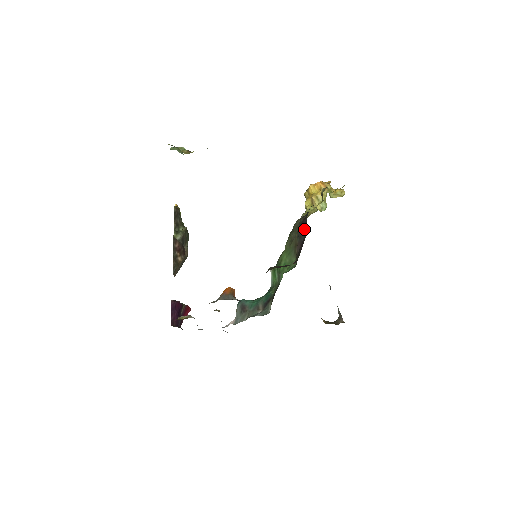
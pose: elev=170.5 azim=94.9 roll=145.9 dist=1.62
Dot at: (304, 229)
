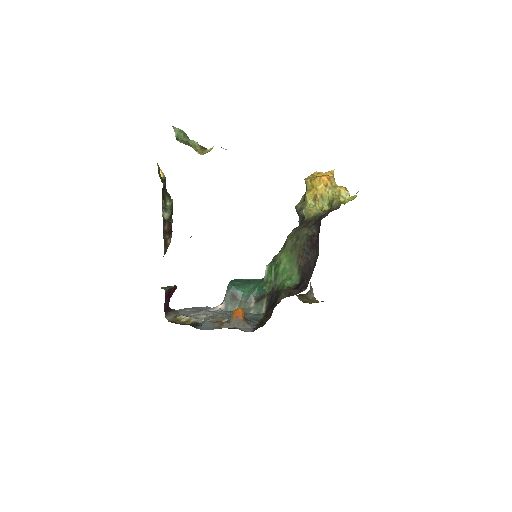
Dot at: (314, 249)
